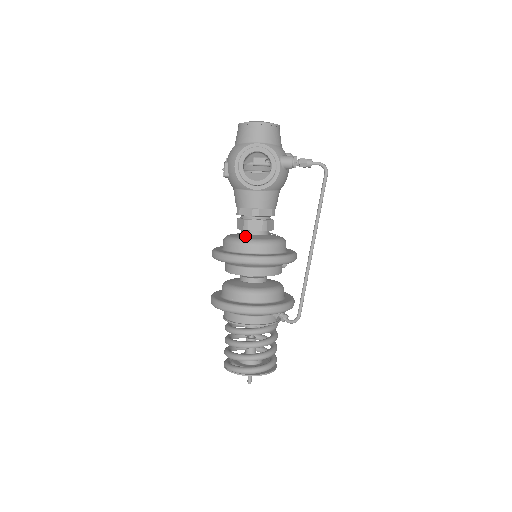
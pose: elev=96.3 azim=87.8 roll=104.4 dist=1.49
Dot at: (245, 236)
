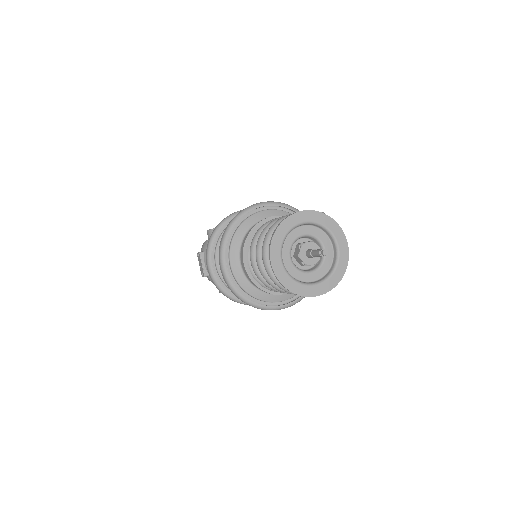
Dot at: occluded
